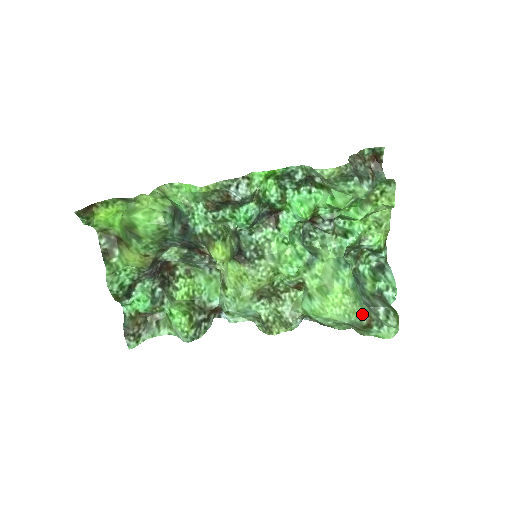
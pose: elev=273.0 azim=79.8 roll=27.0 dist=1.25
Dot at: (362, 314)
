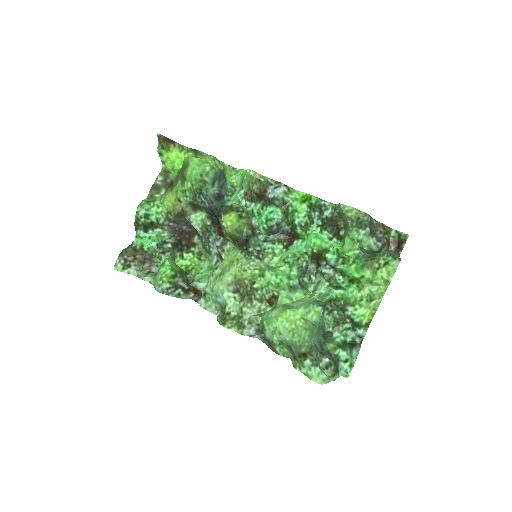
Dot at: (306, 343)
